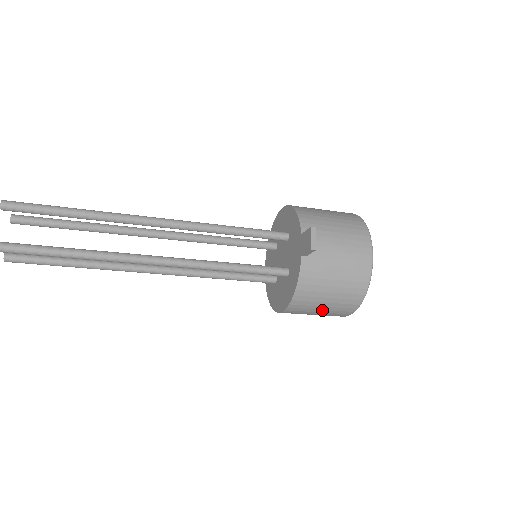
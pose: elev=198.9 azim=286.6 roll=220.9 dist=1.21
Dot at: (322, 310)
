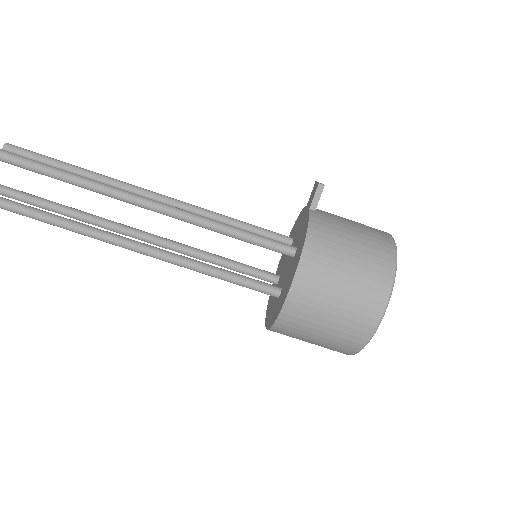
Dot at: (345, 283)
